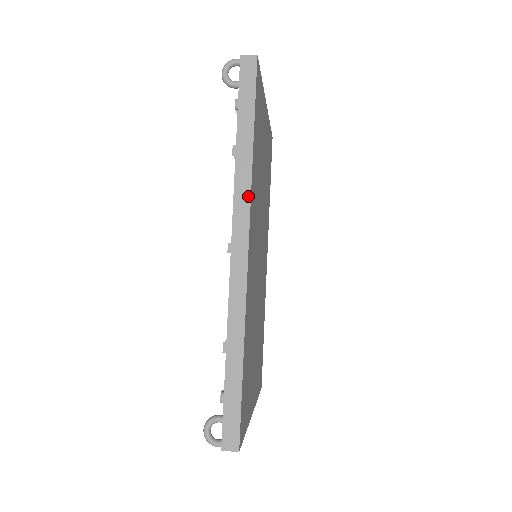
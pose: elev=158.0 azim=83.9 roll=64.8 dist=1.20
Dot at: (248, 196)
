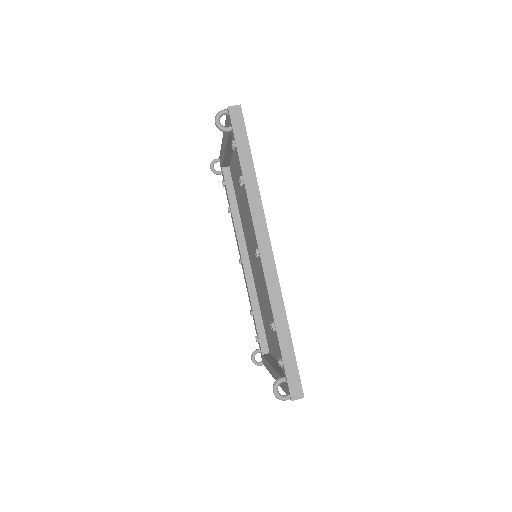
Dot at: (262, 211)
